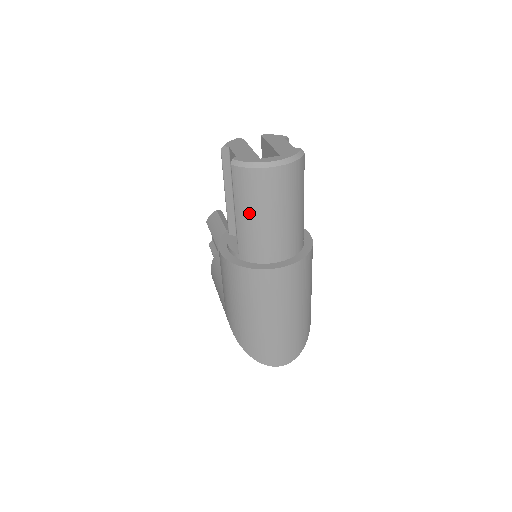
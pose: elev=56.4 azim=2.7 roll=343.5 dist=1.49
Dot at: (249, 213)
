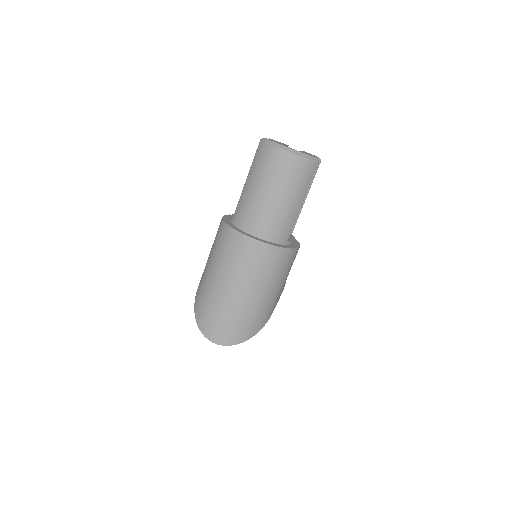
Dot at: (253, 182)
